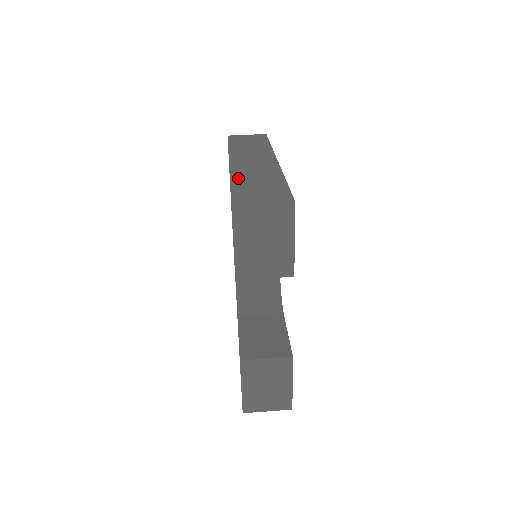
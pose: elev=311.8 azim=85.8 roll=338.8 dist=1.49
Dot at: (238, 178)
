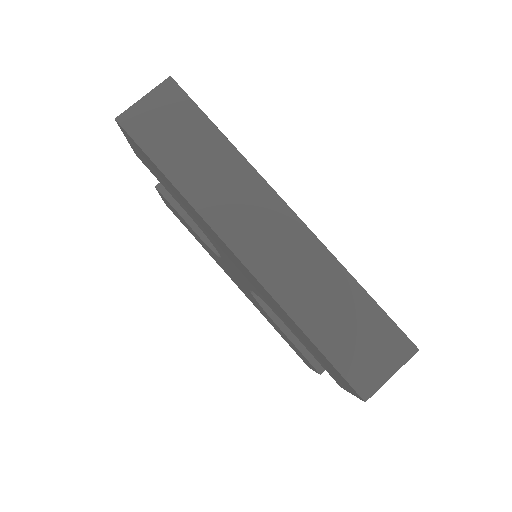
Dot at: (304, 316)
